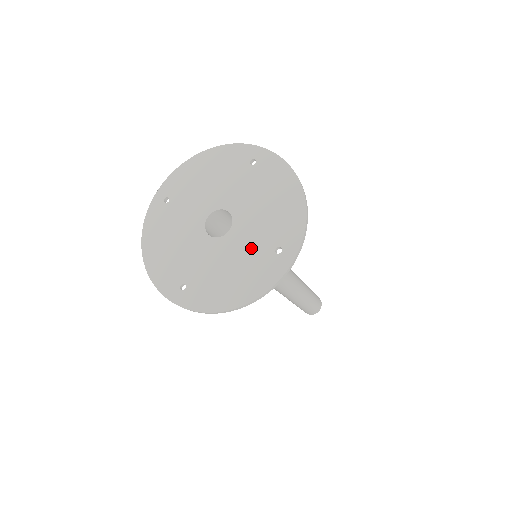
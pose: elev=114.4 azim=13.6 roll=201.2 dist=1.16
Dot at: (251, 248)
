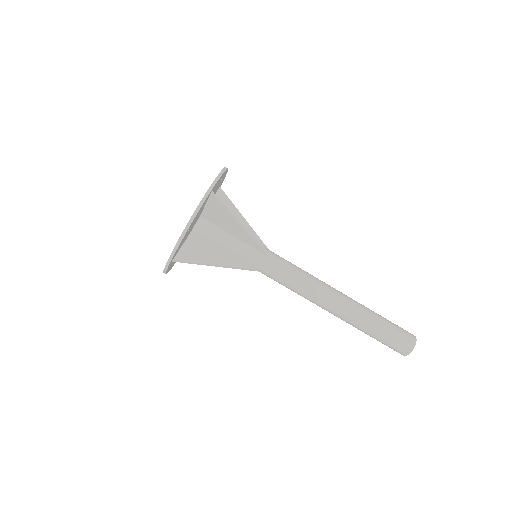
Dot at: occluded
